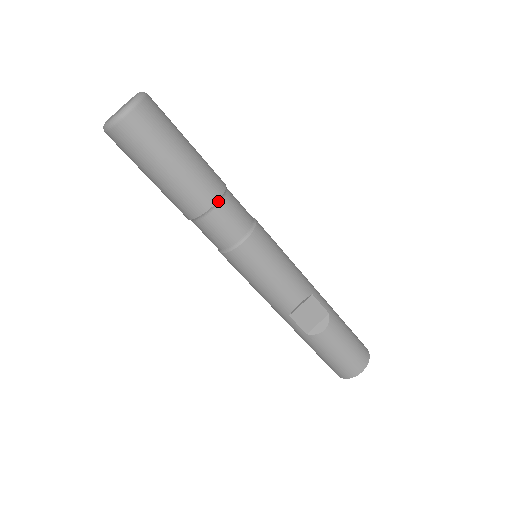
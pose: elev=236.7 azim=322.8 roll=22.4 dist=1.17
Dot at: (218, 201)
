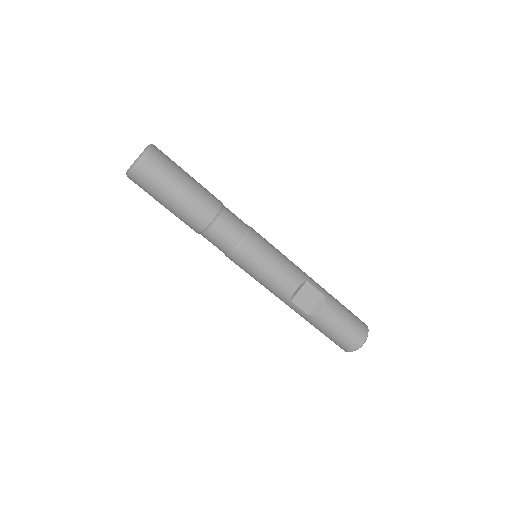
Dot at: (217, 215)
